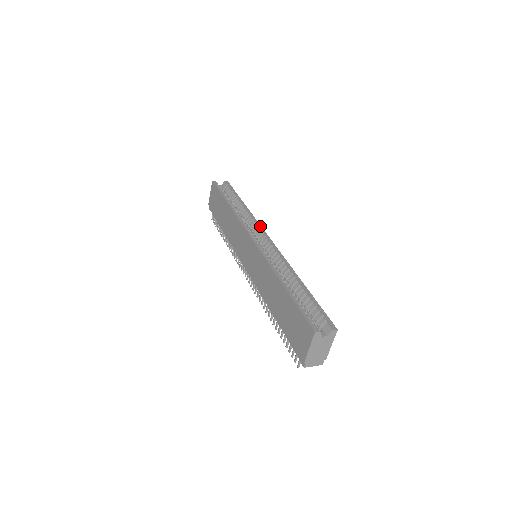
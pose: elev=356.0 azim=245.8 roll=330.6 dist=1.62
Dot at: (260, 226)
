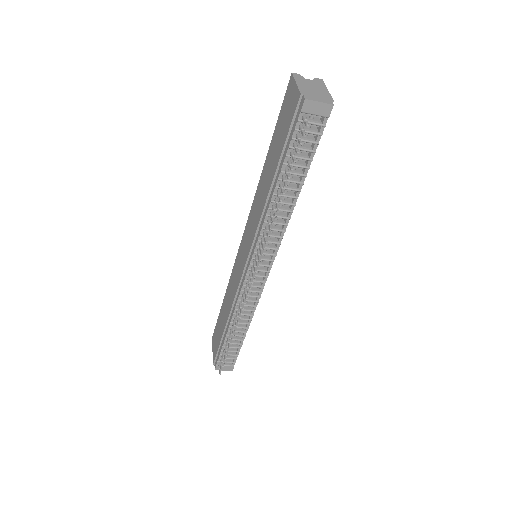
Dot at: occluded
